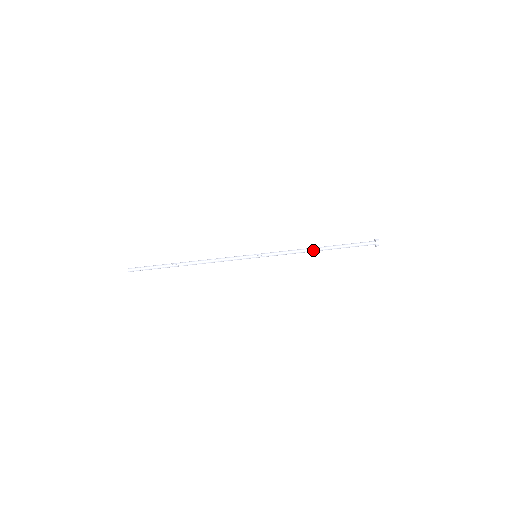
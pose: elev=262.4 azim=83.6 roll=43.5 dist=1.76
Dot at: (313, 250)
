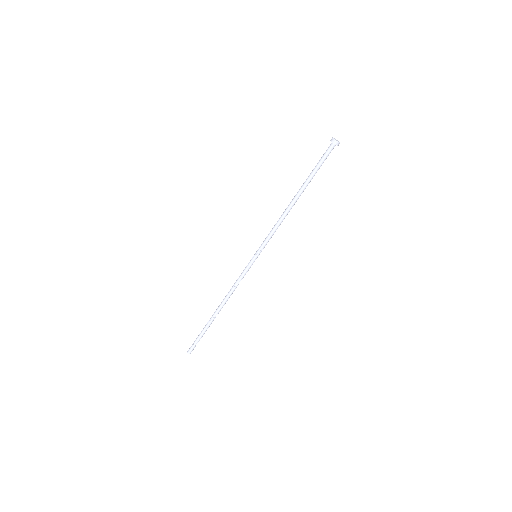
Dot at: (291, 206)
